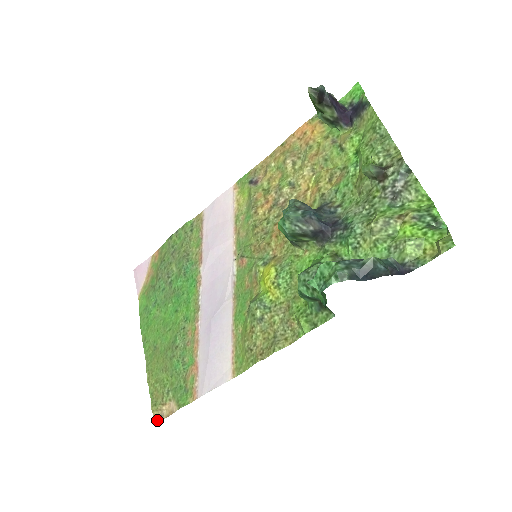
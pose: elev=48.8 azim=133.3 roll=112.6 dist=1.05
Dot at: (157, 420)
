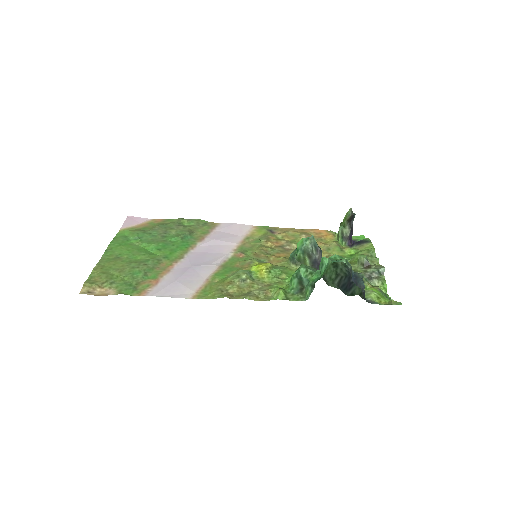
Dot at: (83, 293)
